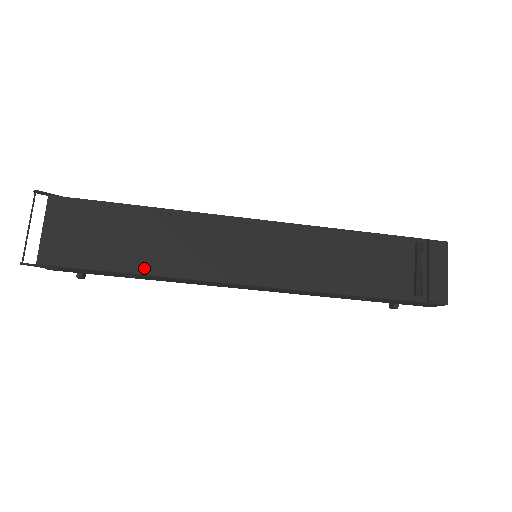
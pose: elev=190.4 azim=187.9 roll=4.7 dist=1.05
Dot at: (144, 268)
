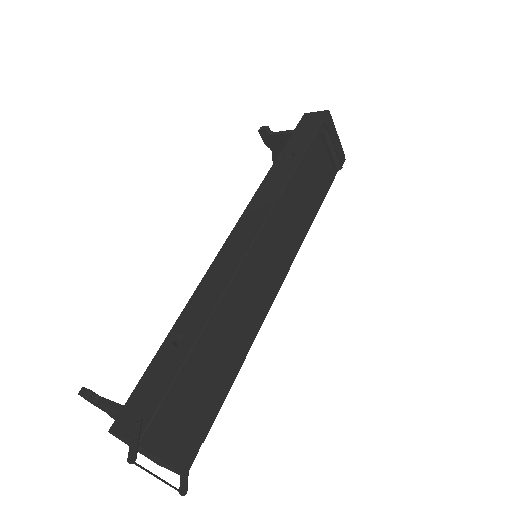
Dot at: (236, 367)
